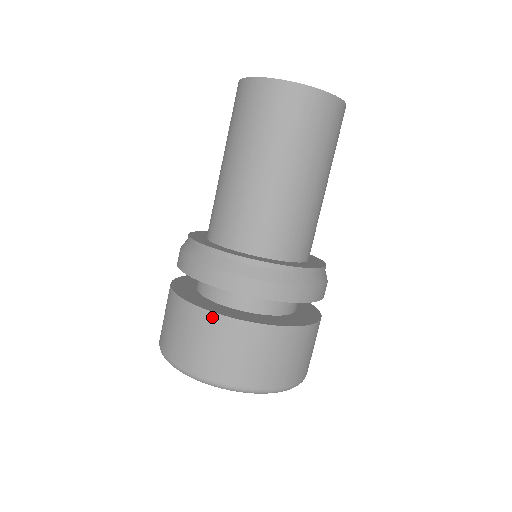
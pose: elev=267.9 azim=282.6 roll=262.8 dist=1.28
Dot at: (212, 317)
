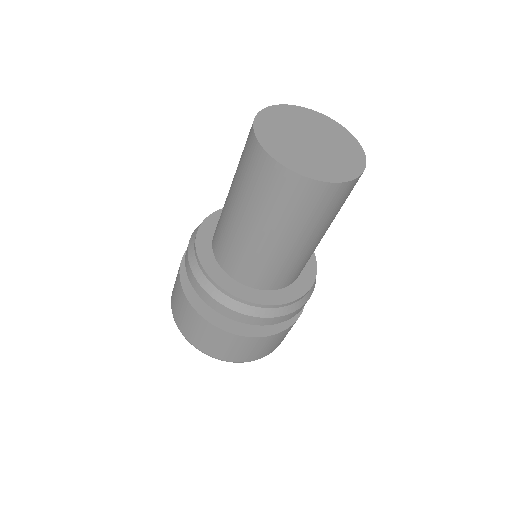
Dot at: (184, 296)
